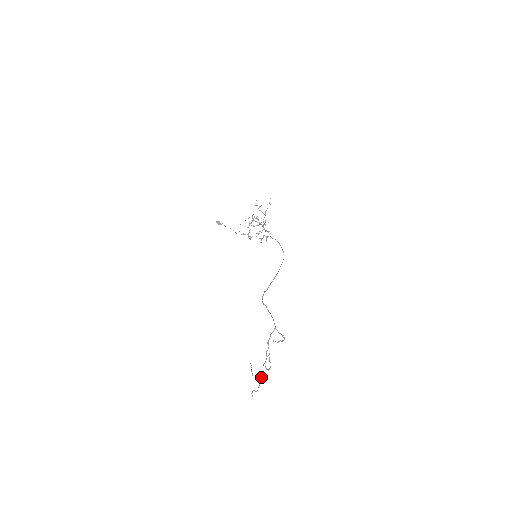
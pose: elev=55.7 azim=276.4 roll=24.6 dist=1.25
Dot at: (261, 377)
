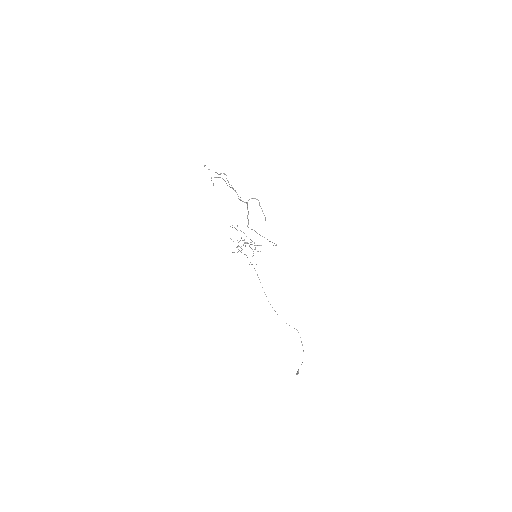
Dot at: (223, 179)
